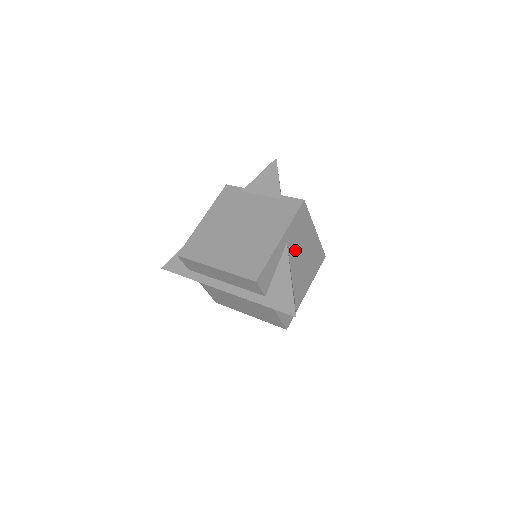
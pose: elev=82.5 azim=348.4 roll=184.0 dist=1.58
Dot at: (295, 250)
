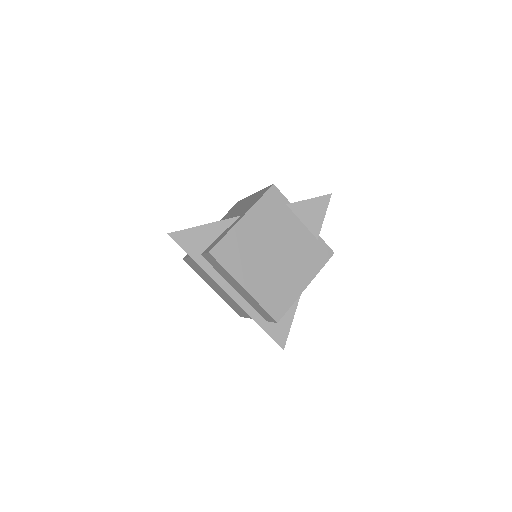
Dot at: occluded
